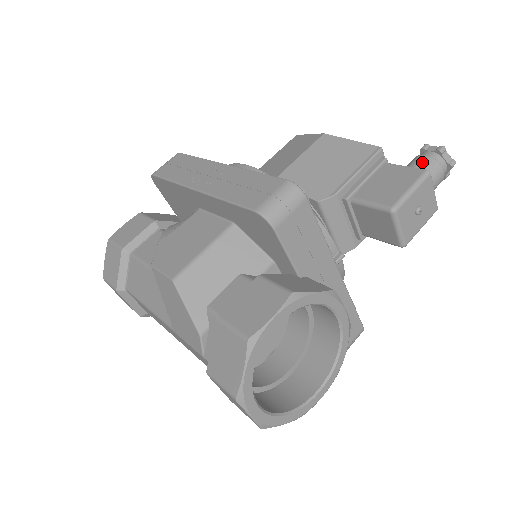
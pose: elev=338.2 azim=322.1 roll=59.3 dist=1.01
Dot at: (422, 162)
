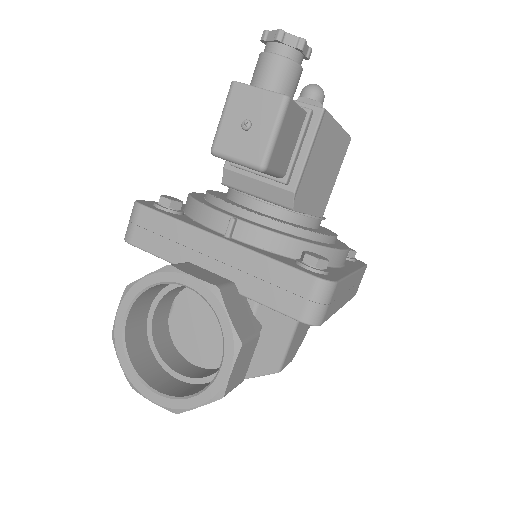
Dot at: (255, 69)
